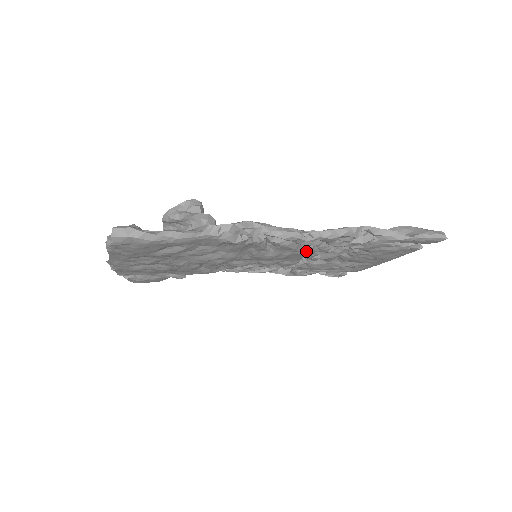
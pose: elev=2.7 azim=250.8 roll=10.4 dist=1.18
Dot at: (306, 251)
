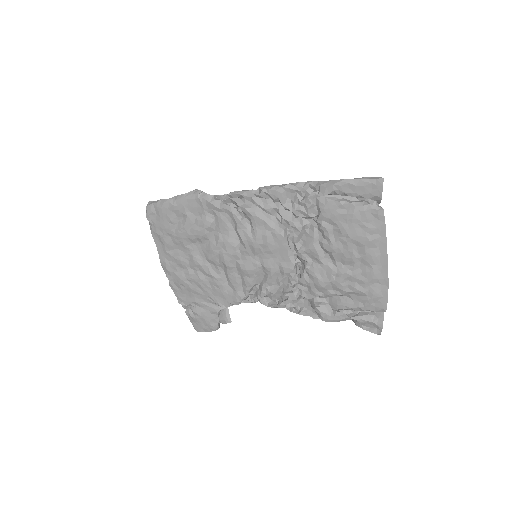
Dot at: (282, 232)
